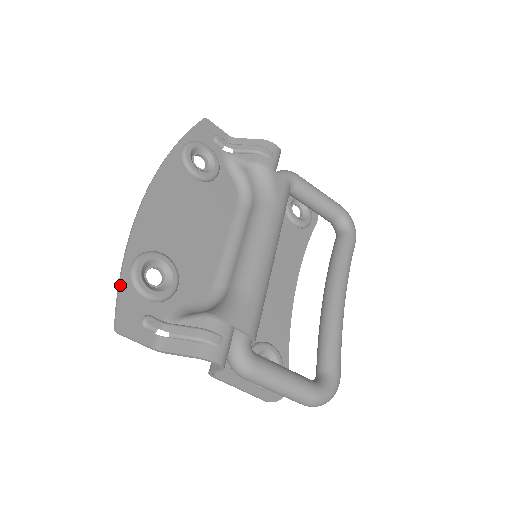
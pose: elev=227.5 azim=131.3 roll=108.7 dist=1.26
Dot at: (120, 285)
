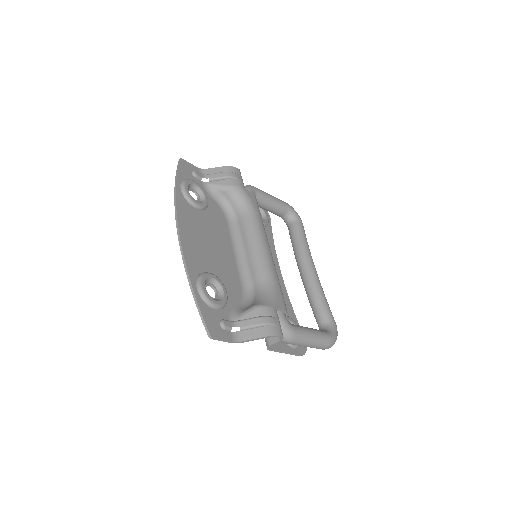
Dot at: (198, 304)
